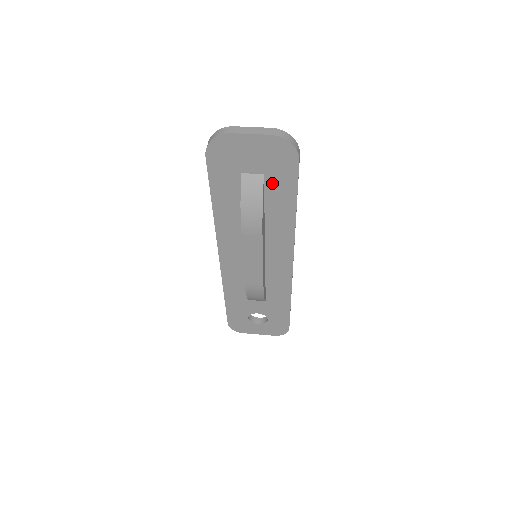
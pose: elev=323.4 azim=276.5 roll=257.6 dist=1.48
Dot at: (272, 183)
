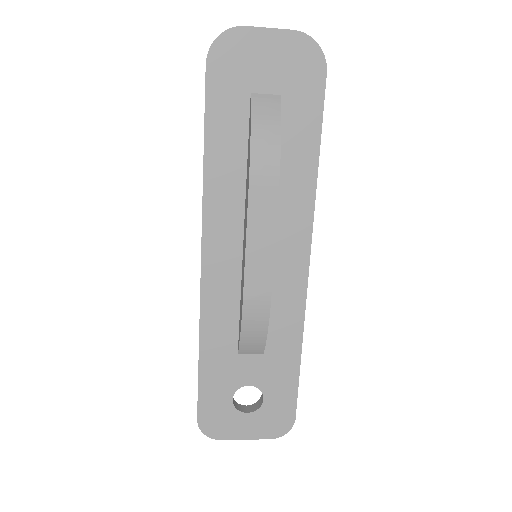
Dot at: (290, 111)
